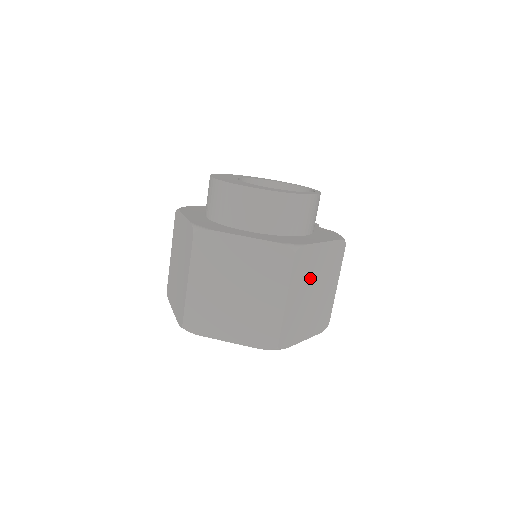
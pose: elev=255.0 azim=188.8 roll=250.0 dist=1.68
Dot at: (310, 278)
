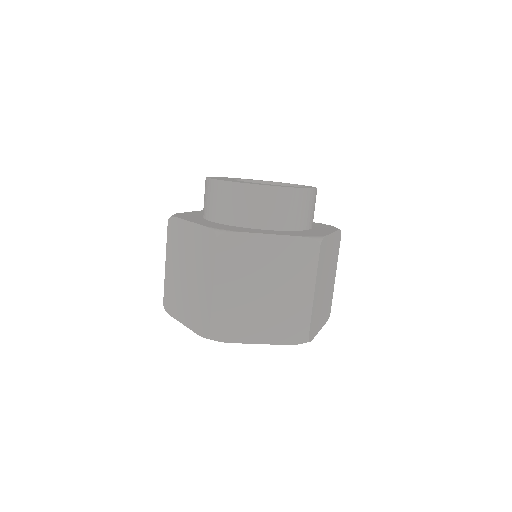
Dot at: (325, 269)
